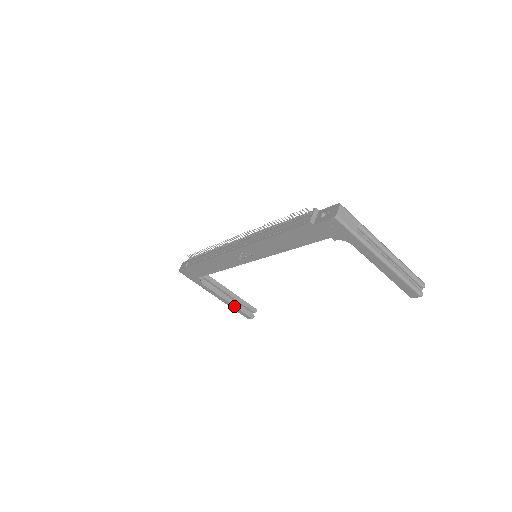
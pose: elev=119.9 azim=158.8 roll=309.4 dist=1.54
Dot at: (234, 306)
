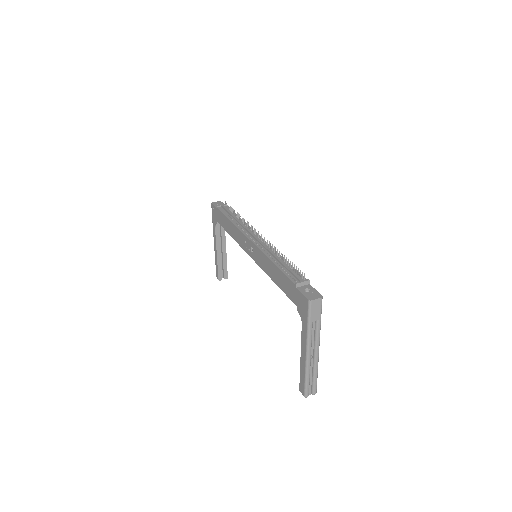
Dot at: (217, 261)
